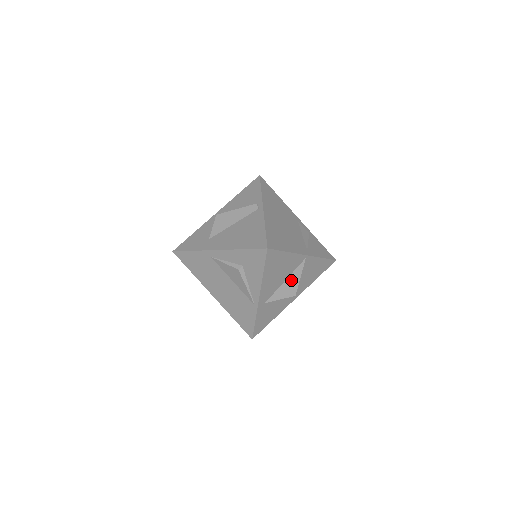
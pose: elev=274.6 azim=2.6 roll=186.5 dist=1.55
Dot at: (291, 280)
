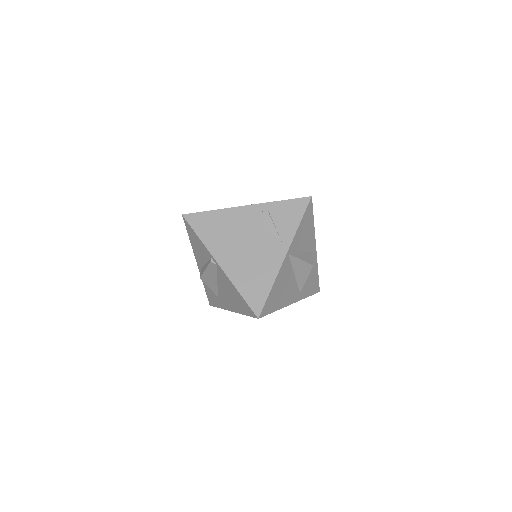
Dot at: (298, 269)
